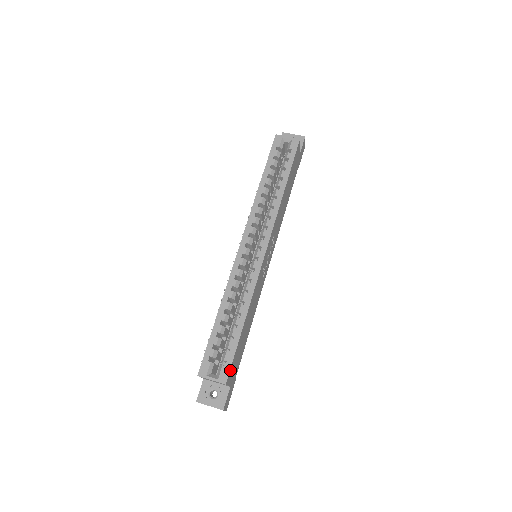
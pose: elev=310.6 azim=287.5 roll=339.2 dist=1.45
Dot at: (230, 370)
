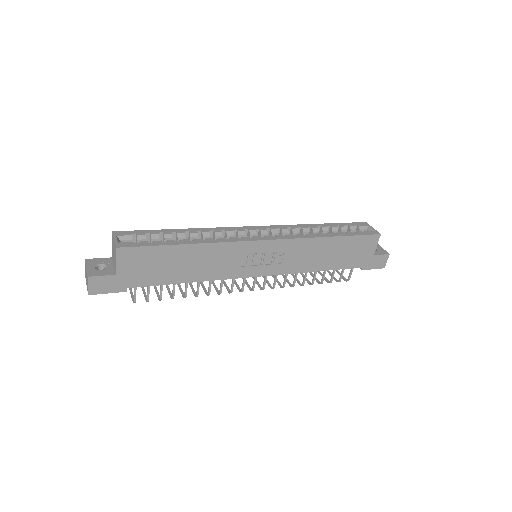
Dot at: (133, 249)
